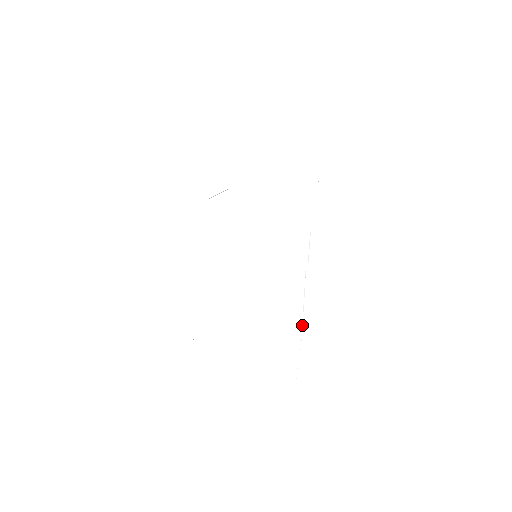
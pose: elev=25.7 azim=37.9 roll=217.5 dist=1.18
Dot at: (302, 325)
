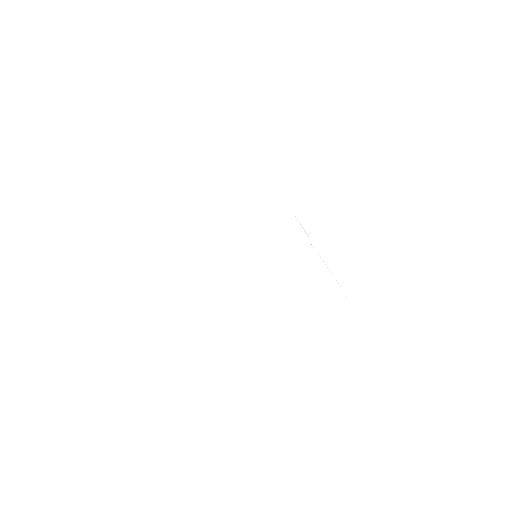
Dot at: occluded
